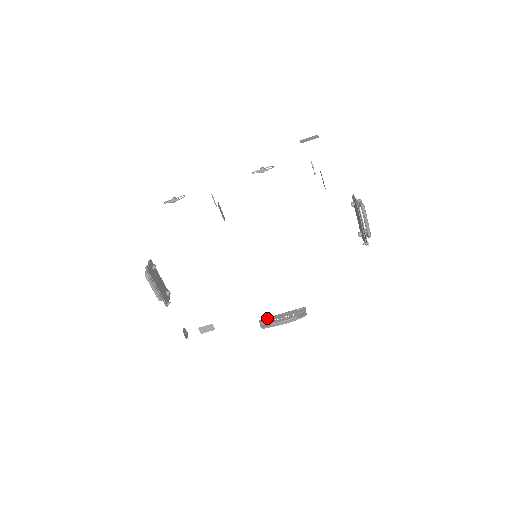
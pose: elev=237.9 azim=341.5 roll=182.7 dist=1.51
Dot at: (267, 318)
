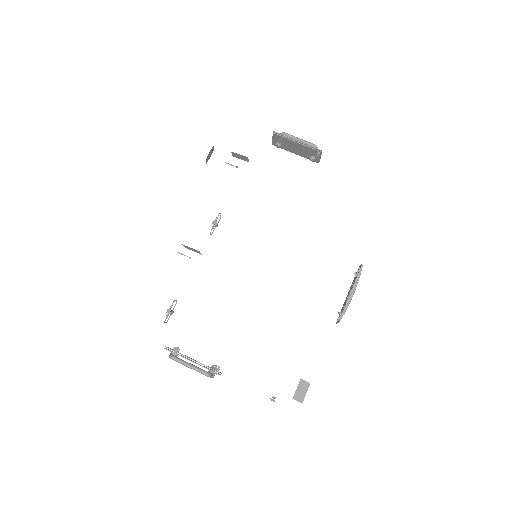
Dot at: occluded
